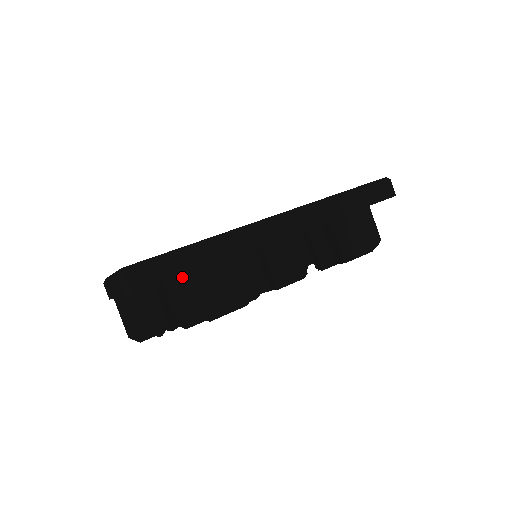
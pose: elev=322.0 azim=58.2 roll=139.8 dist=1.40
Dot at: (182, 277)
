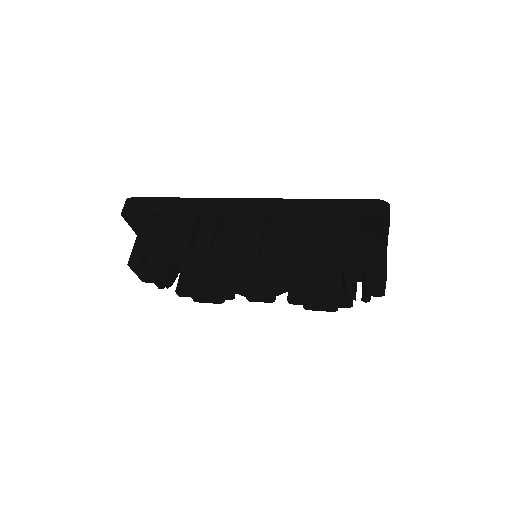
Dot at: occluded
